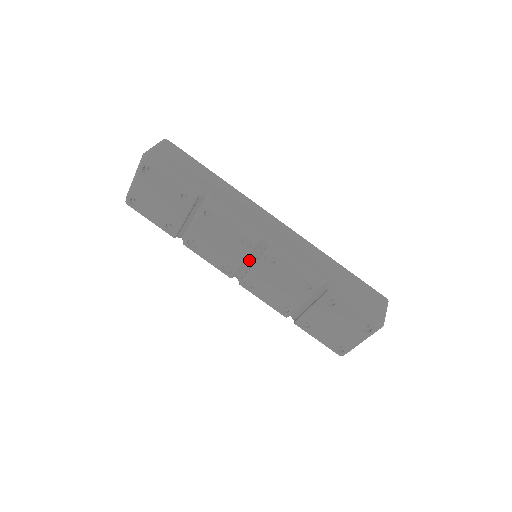
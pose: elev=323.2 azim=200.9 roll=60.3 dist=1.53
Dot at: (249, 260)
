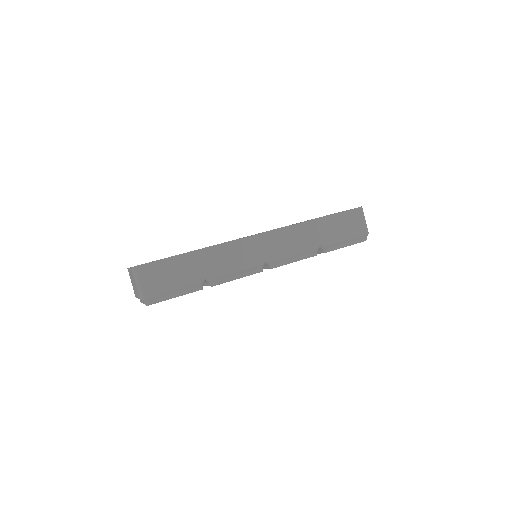
Dot at: occluded
